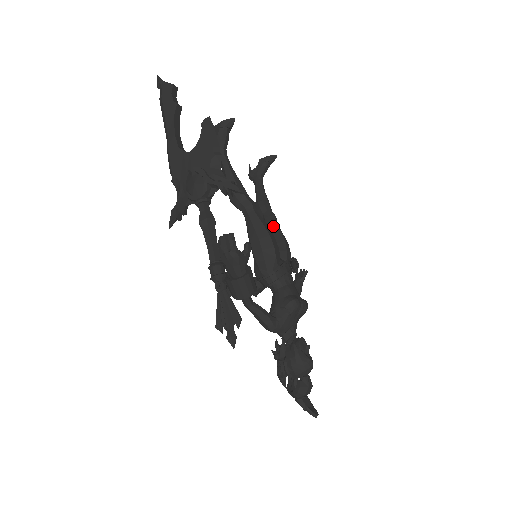
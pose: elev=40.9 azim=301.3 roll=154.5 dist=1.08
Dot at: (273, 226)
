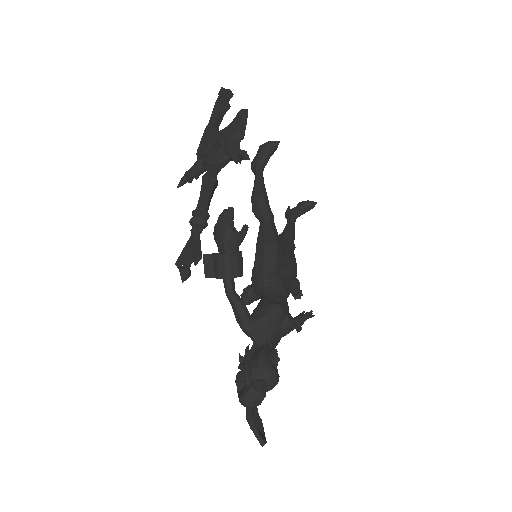
Dot at: (288, 250)
